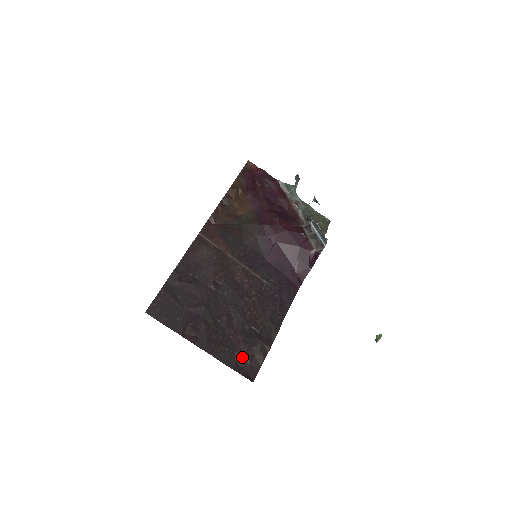
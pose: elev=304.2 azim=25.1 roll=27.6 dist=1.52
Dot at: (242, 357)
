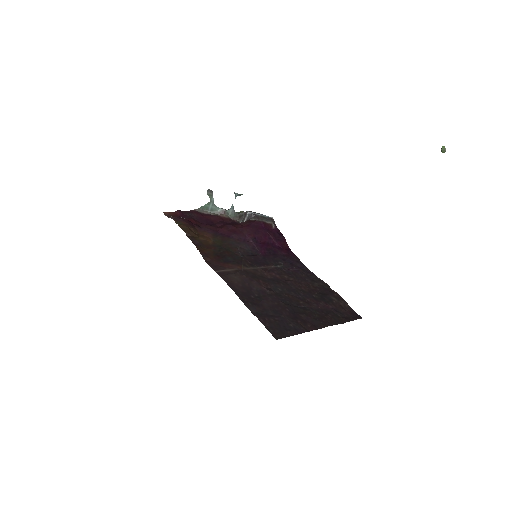
Dot at: (339, 312)
